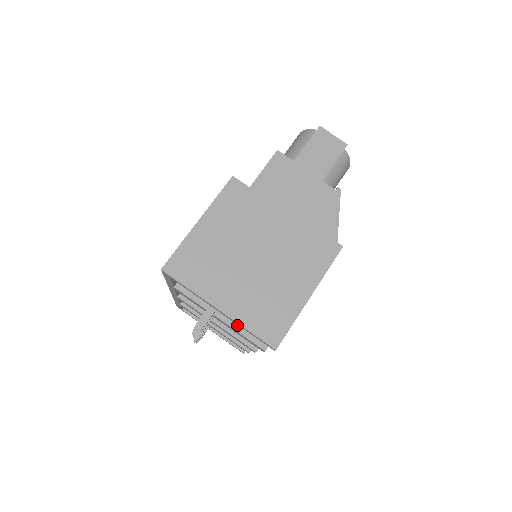
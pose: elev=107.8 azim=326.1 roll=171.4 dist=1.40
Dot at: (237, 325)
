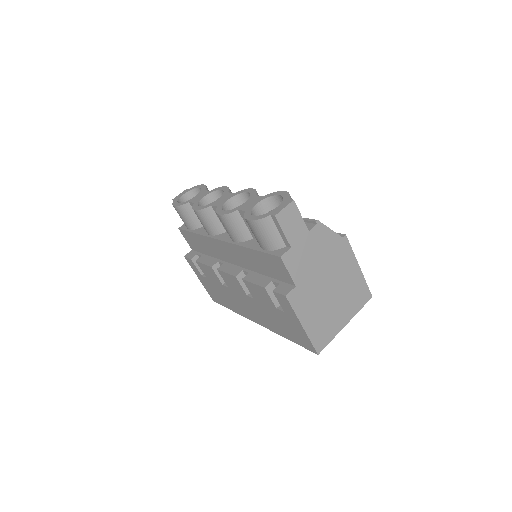
Dot at: occluded
